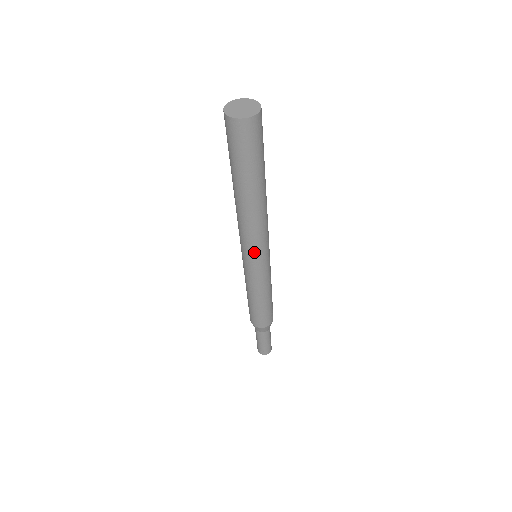
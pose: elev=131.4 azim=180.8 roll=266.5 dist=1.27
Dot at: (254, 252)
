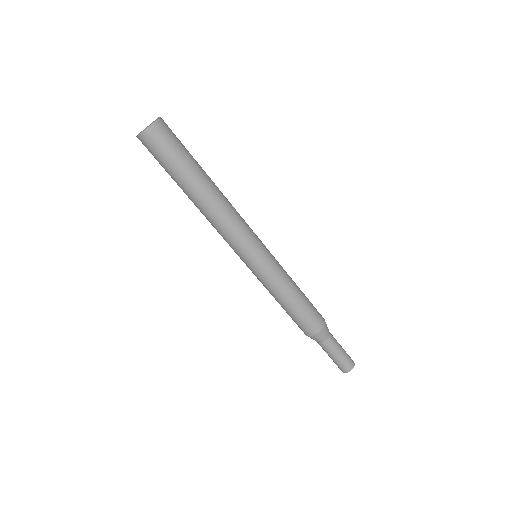
Dot at: (242, 248)
